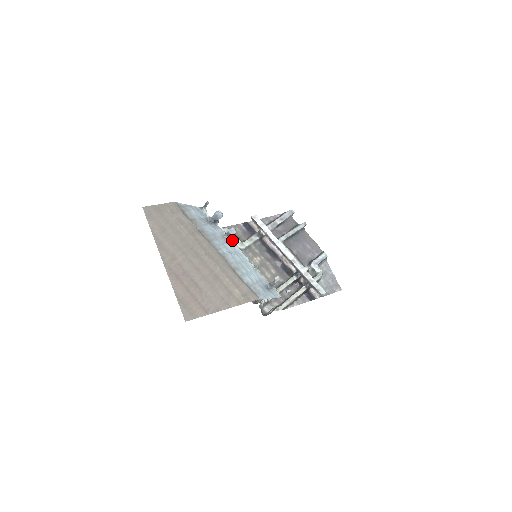
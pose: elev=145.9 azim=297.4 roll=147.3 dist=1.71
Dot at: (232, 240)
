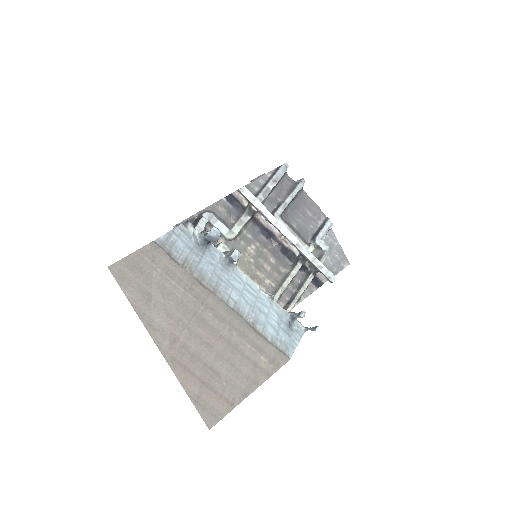
Dot at: occluded
